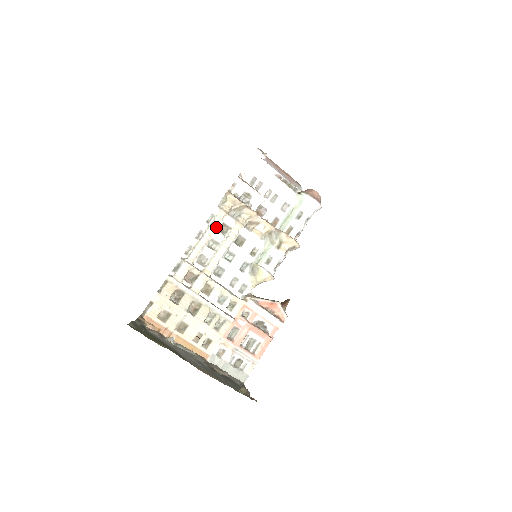
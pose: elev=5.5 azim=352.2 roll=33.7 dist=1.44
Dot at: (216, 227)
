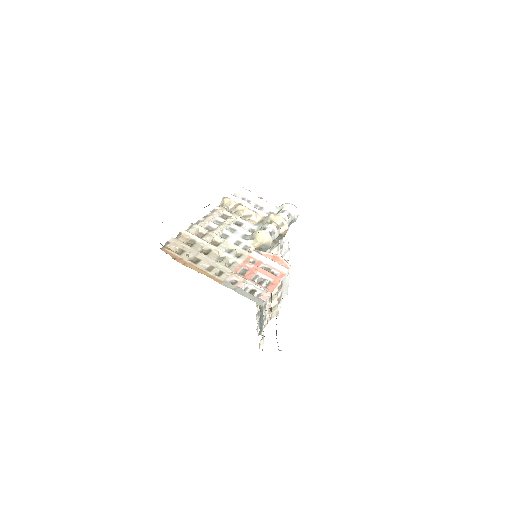
Dot at: (218, 214)
